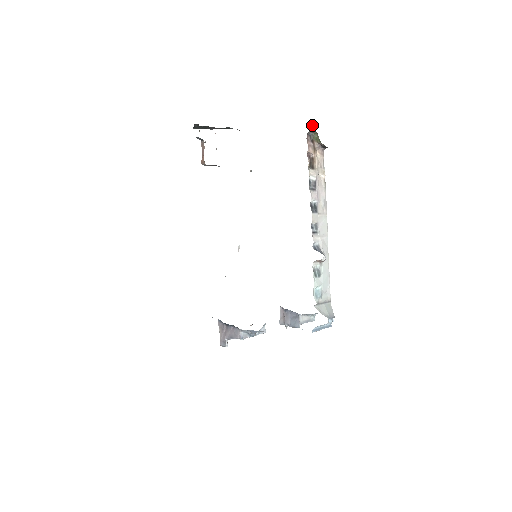
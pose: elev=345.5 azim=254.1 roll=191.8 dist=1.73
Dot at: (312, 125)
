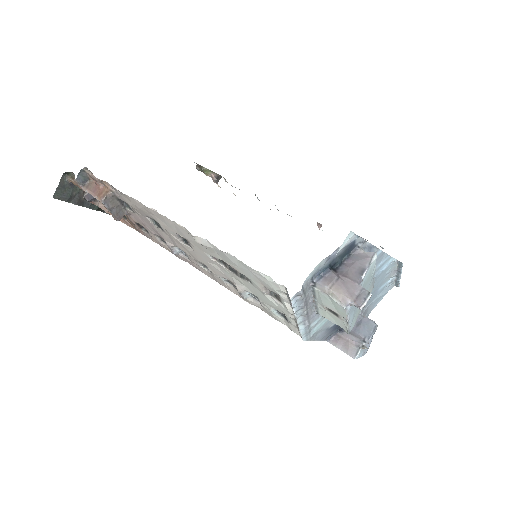
Dot at: (194, 162)
